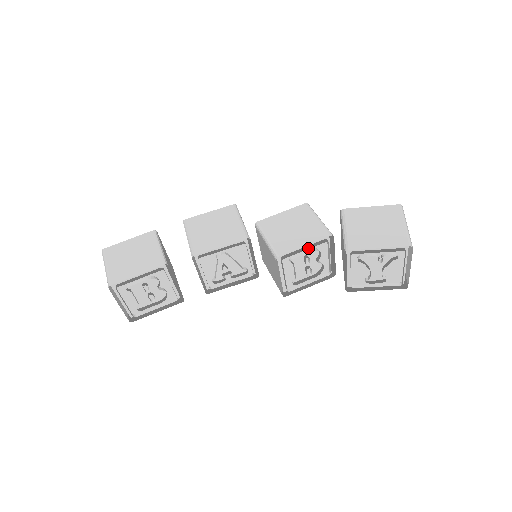
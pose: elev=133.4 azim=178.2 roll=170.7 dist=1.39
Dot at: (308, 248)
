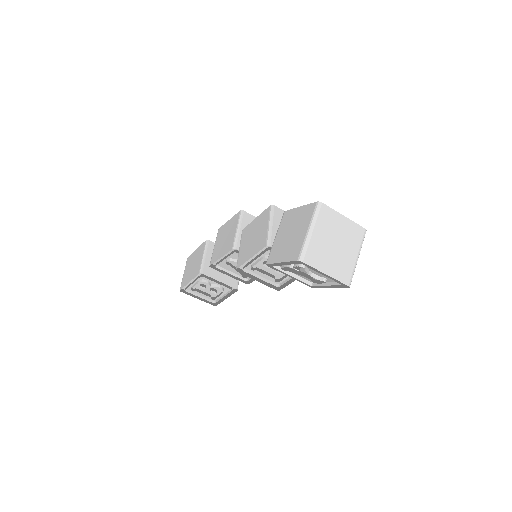
Dot at: (256, 258)
